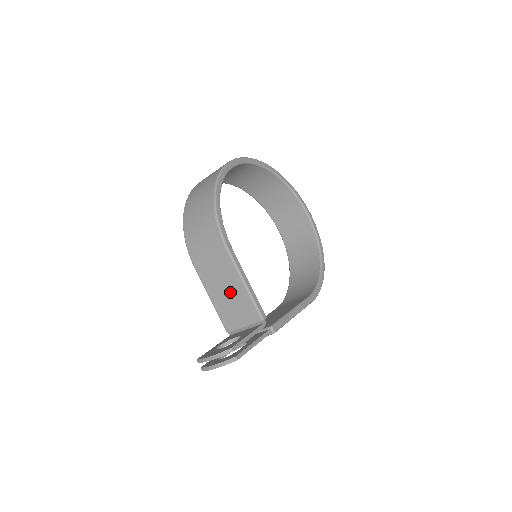
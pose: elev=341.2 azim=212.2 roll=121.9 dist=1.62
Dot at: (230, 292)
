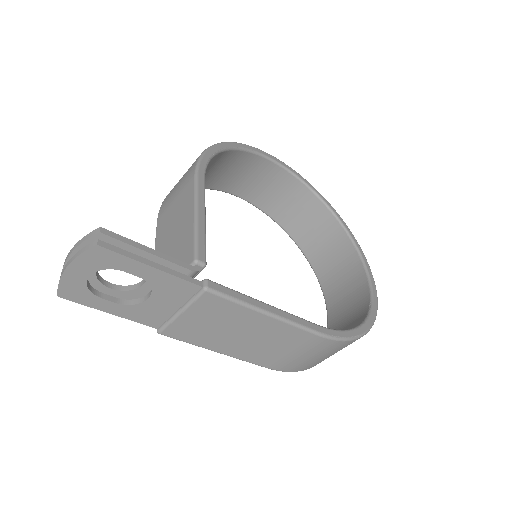
Dot at: (176, 234)
